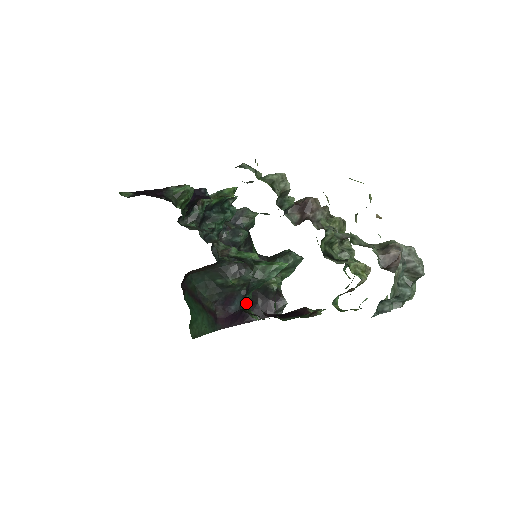
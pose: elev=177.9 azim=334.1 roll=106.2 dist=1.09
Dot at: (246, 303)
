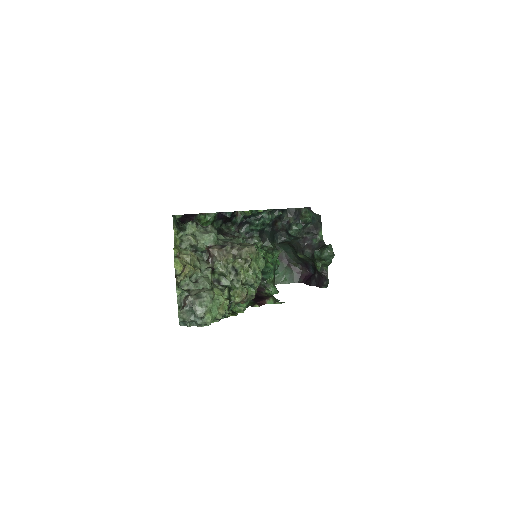
Dot at: (264, 279)
